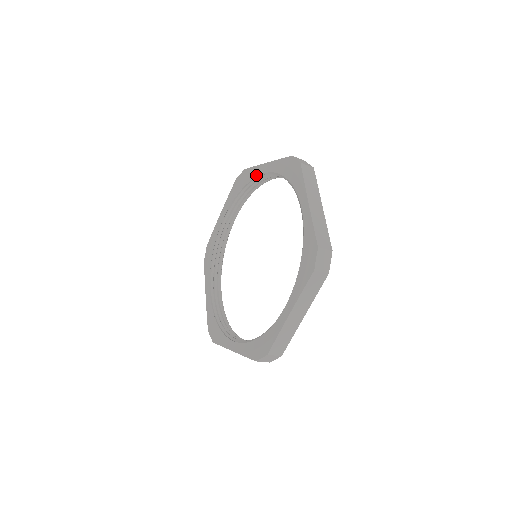
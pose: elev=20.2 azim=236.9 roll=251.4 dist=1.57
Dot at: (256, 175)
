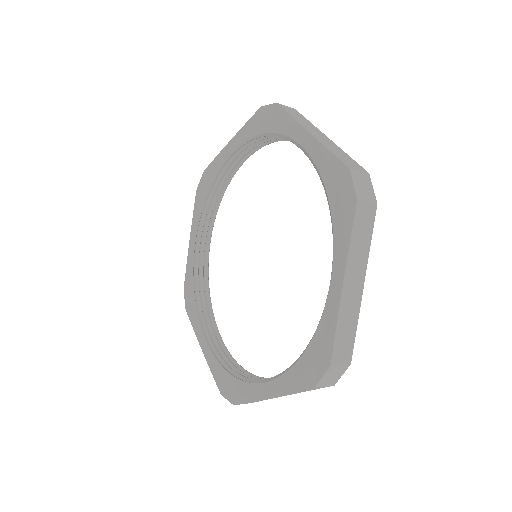
Dot at: (221, 163)
